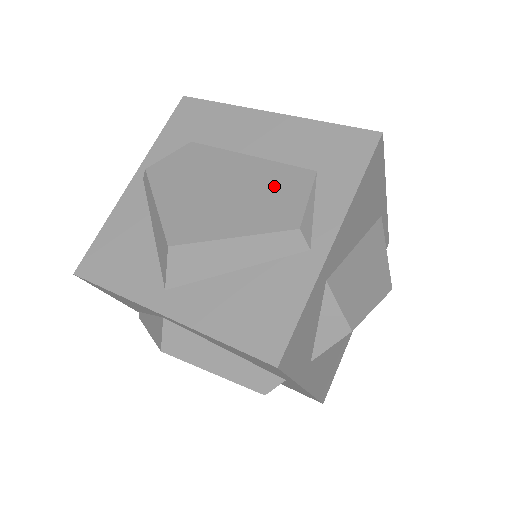
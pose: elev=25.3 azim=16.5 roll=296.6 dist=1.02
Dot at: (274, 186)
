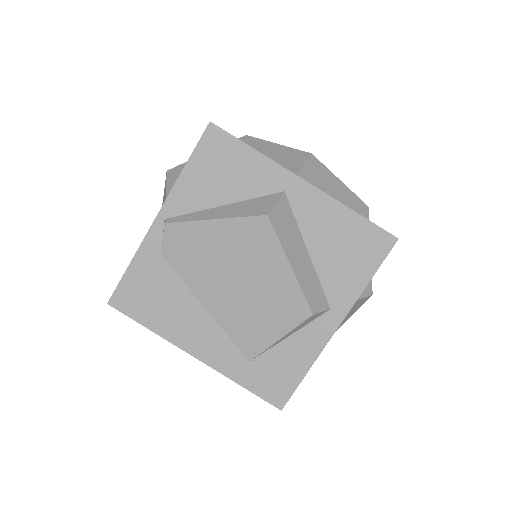
Dot at: occluded
